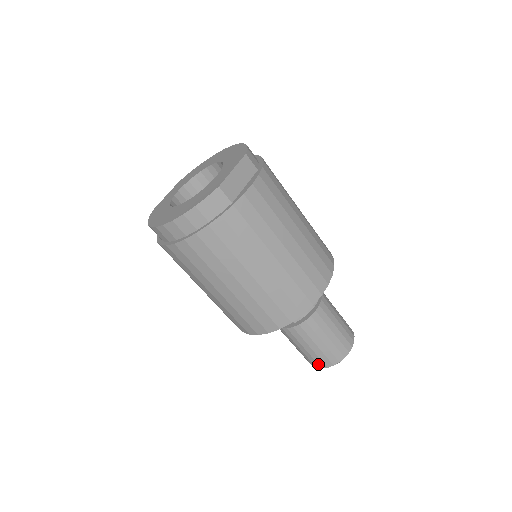
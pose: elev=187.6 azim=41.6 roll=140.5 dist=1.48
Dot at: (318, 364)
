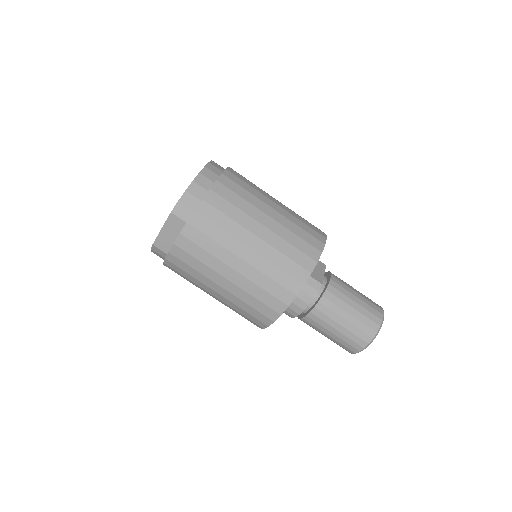
Dot at: occluded
